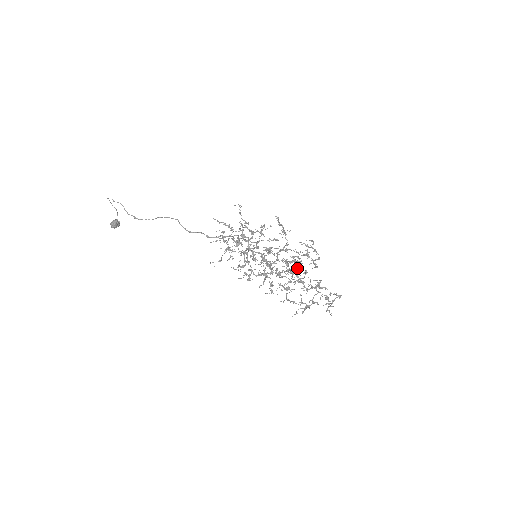
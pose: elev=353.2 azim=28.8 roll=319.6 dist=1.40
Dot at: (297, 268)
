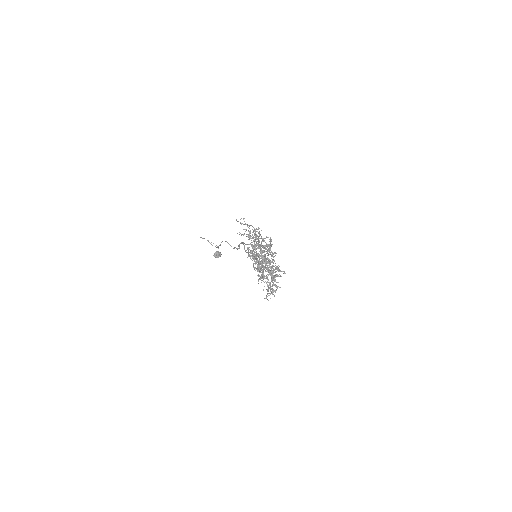
Dot at: (267, 259)
